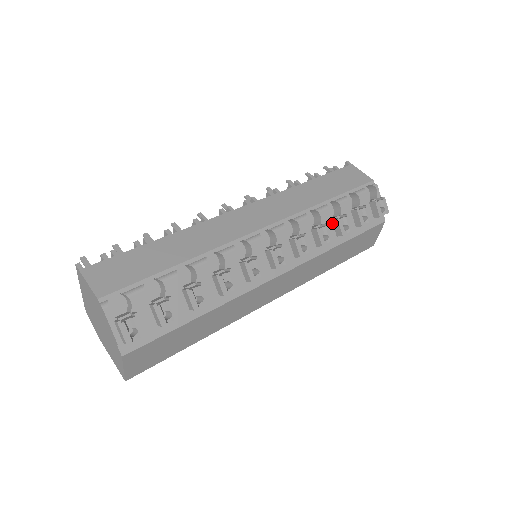
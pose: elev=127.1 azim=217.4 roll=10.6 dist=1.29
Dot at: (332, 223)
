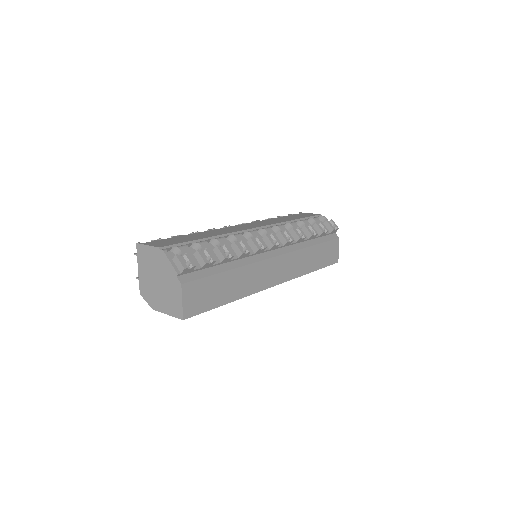
Dot at: occluded
